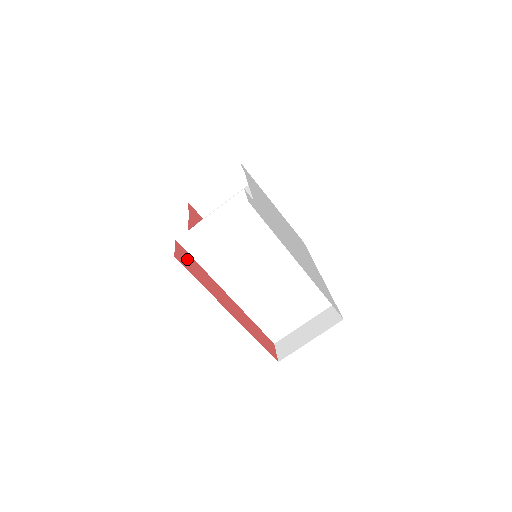
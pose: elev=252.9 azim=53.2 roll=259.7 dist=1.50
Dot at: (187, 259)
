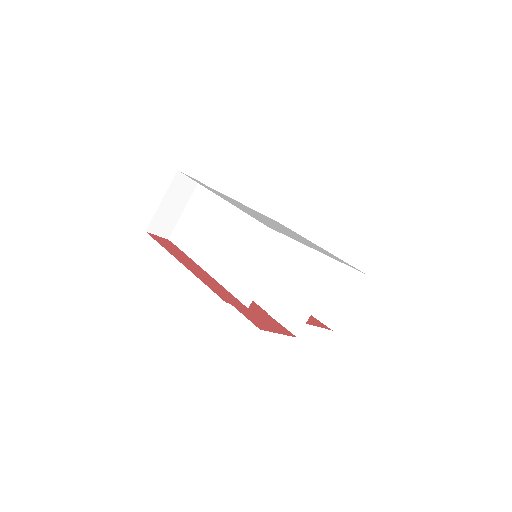
Dot at: (167, 243)
